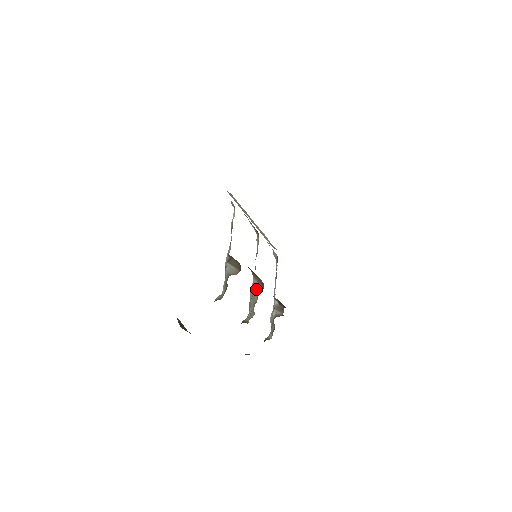
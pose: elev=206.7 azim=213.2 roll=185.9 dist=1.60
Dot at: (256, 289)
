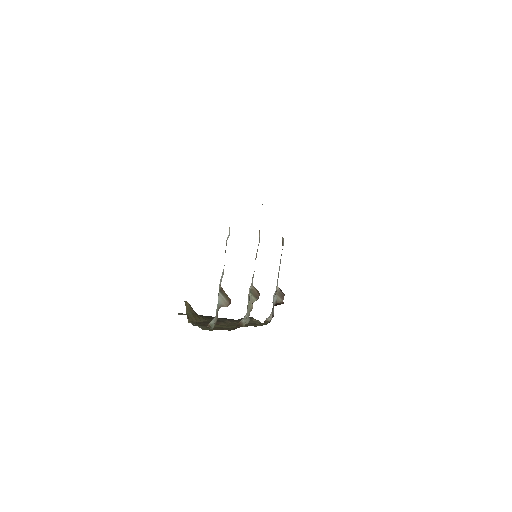
Dot at: (253, 295)
